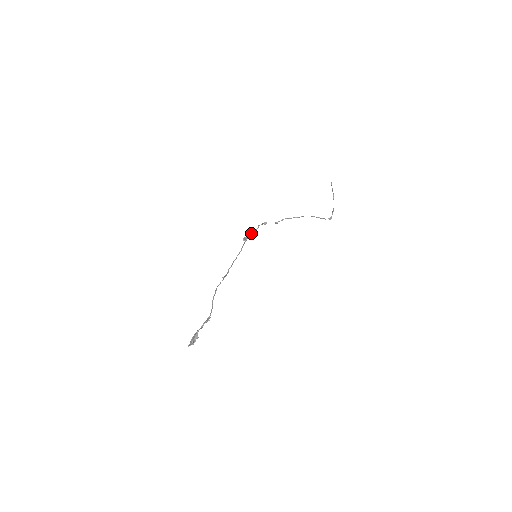
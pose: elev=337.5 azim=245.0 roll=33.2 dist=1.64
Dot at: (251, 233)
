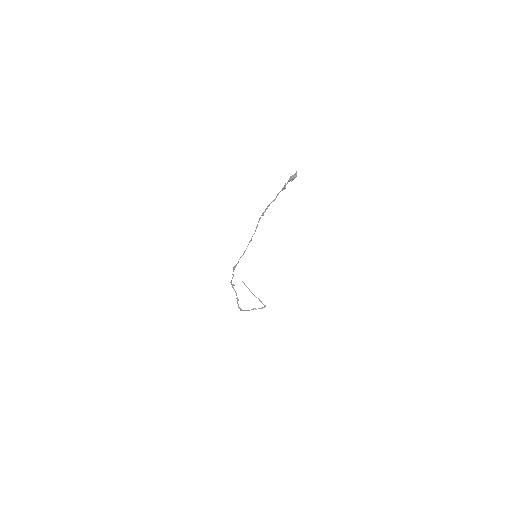
Dot at: (233, 271)
